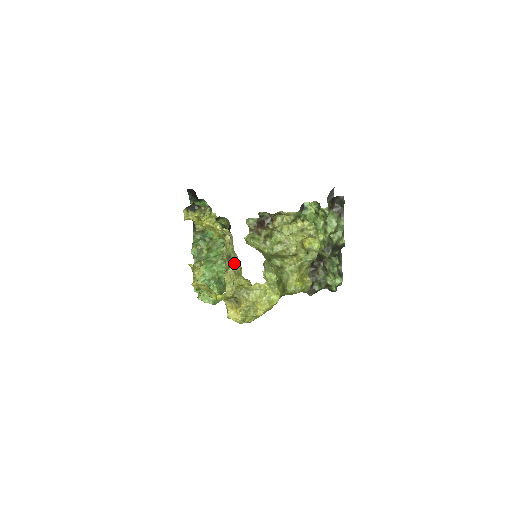
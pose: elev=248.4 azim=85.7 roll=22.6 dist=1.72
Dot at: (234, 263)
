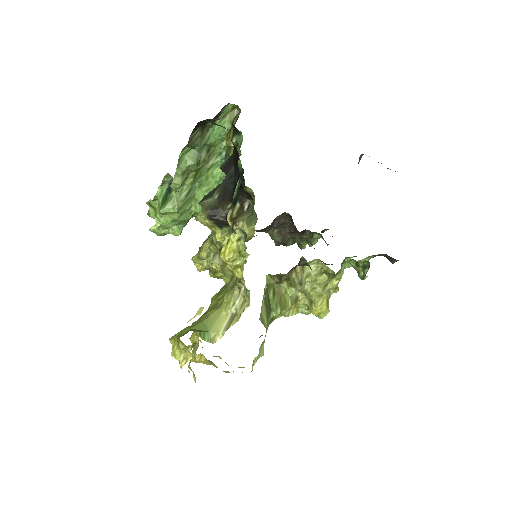
Dot at: occluded
